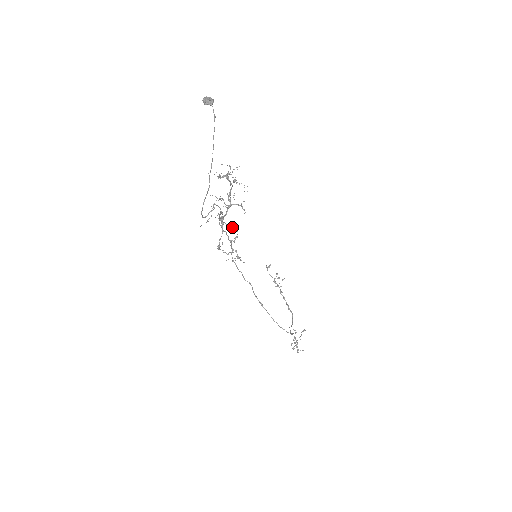
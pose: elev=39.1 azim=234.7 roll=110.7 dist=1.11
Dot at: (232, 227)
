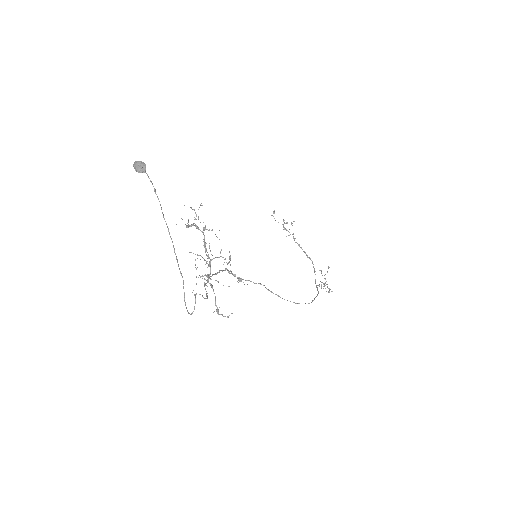
Dot at: occluded
